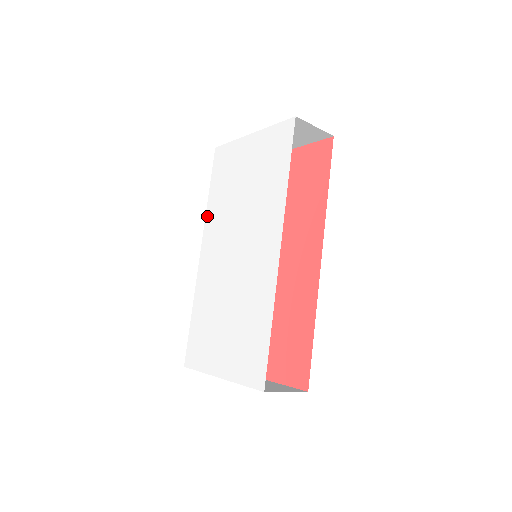
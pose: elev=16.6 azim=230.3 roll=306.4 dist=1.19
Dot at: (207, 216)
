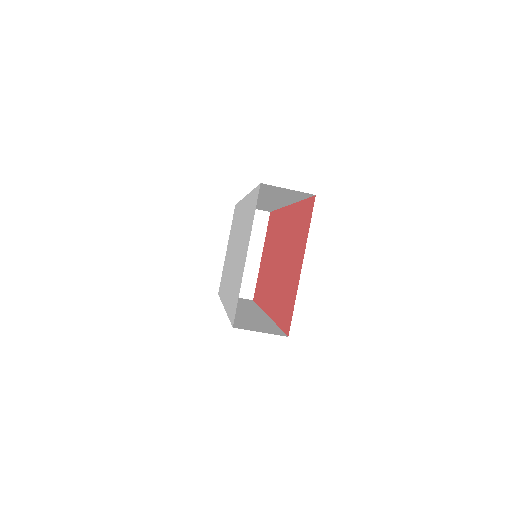
Dot at: (222, 299)
